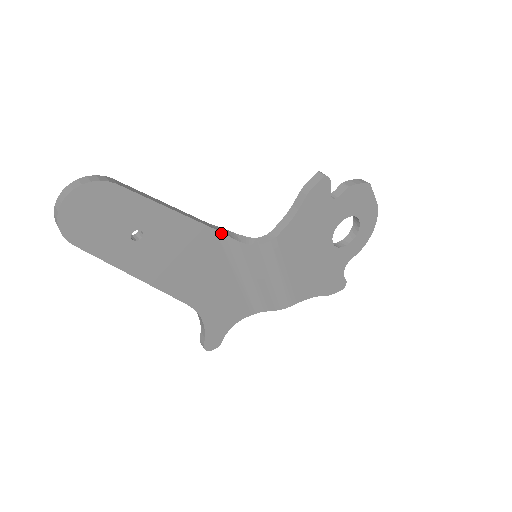
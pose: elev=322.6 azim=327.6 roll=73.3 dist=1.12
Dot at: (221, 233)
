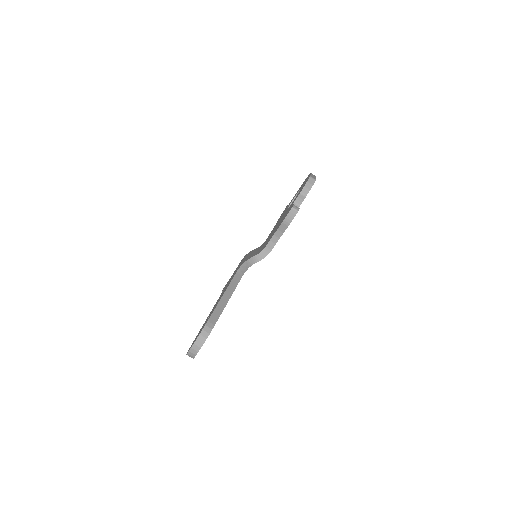
Dot at: occluded
